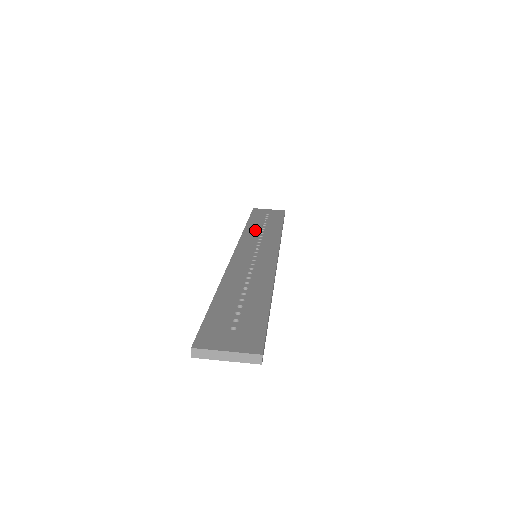
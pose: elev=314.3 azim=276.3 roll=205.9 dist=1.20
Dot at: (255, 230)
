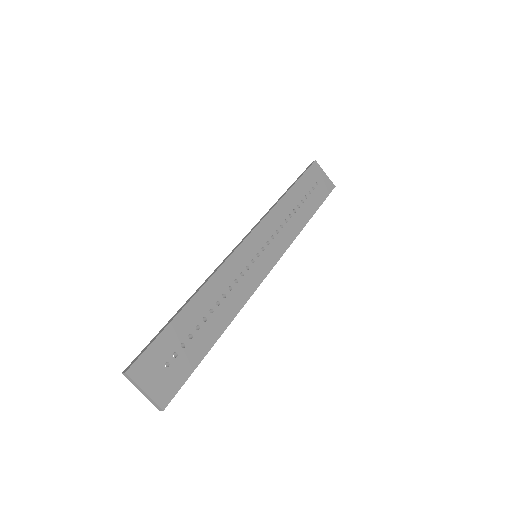
Dot at: (286, 210)
